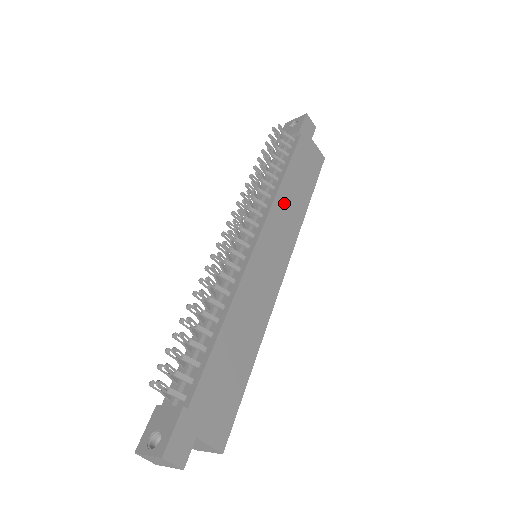
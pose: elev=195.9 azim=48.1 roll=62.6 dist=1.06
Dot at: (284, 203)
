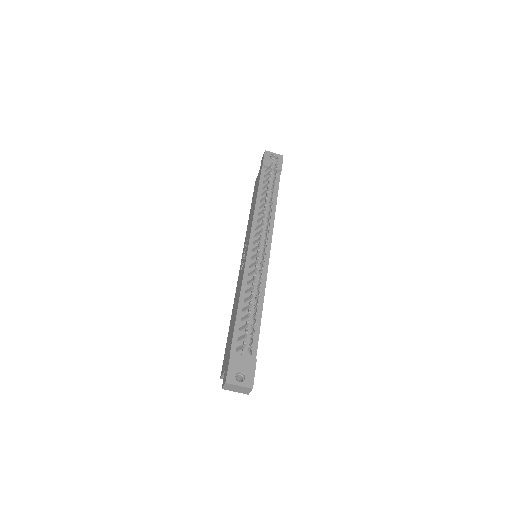
Dot at: occluded
